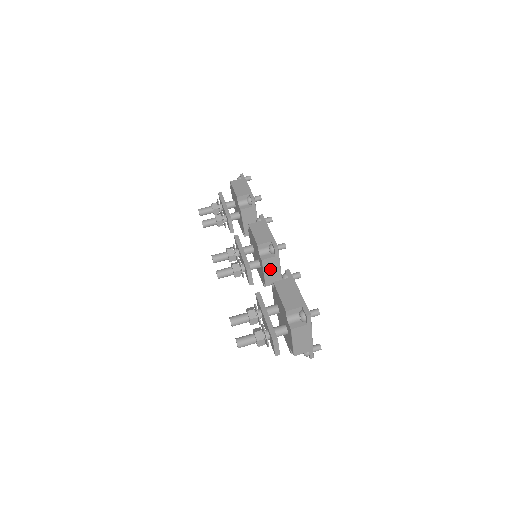
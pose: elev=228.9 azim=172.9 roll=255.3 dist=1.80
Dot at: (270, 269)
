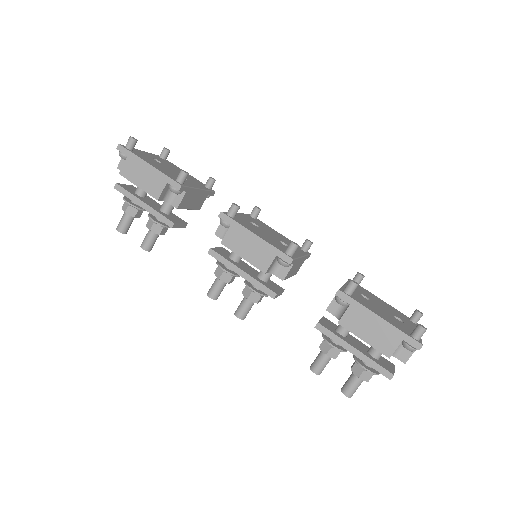
Dot at: (293, 270)
